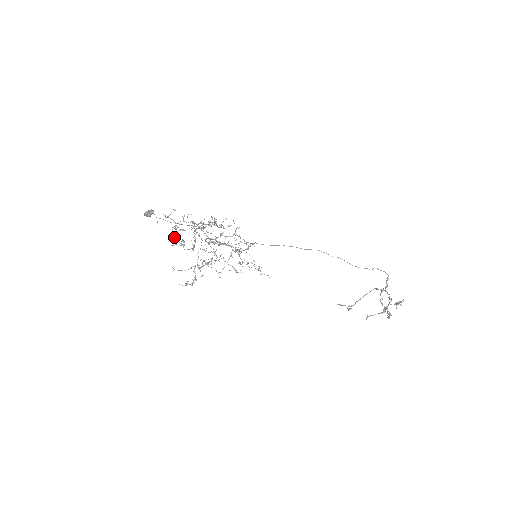
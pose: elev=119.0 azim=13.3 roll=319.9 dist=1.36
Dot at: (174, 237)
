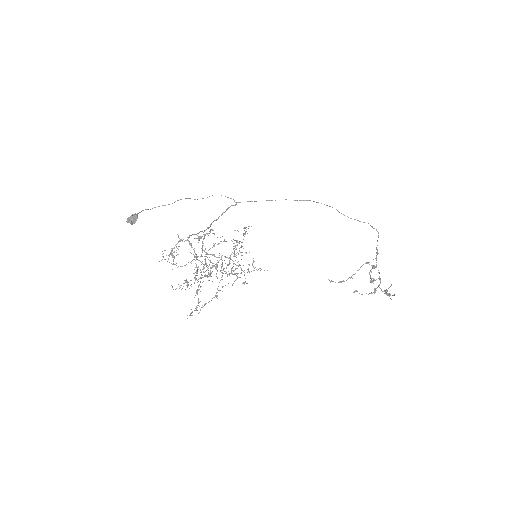
Dot at: occluded
